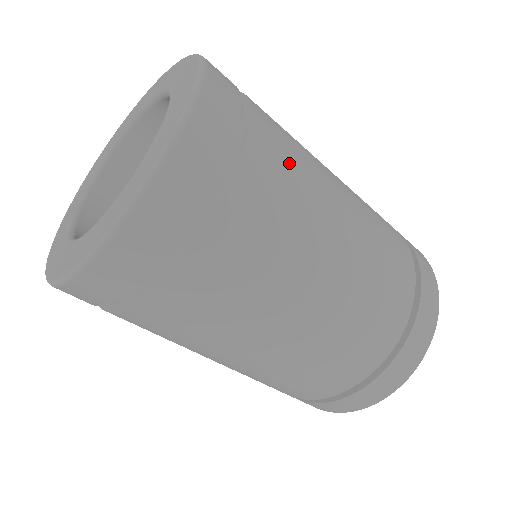
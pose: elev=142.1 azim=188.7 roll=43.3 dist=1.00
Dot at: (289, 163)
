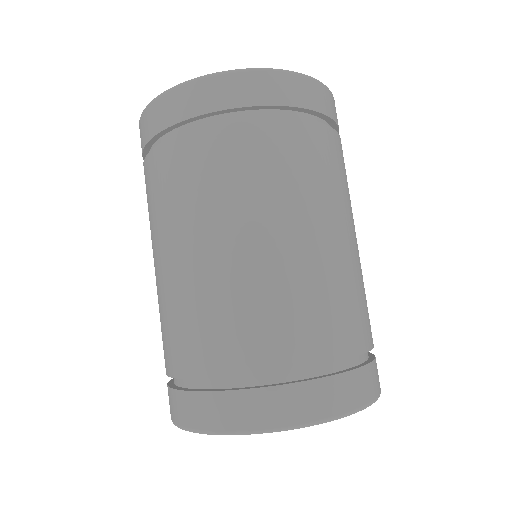
Dot at: occluded
